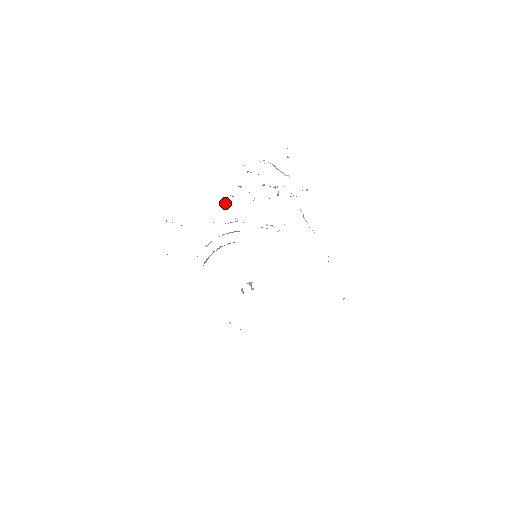
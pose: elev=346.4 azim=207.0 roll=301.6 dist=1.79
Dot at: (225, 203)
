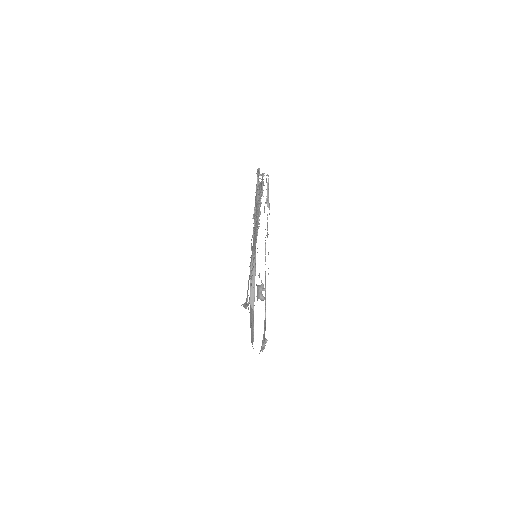
Dot at: (251, 245)
